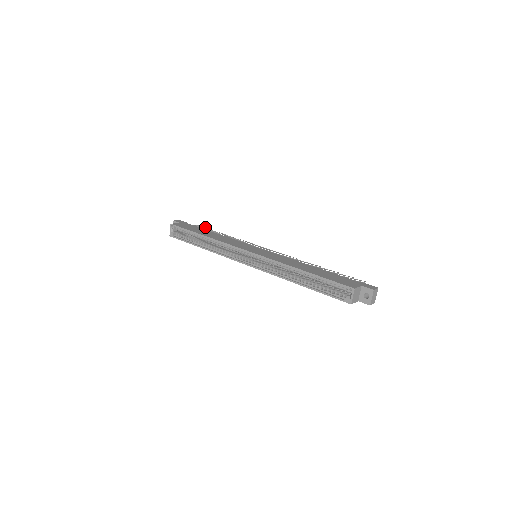
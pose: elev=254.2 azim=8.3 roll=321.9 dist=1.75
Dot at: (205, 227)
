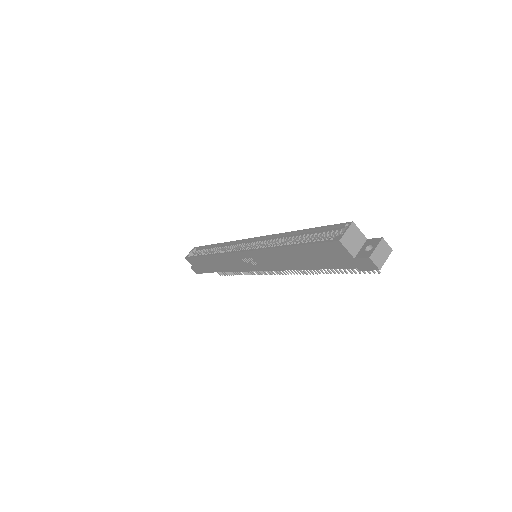
Dot at: occluded
